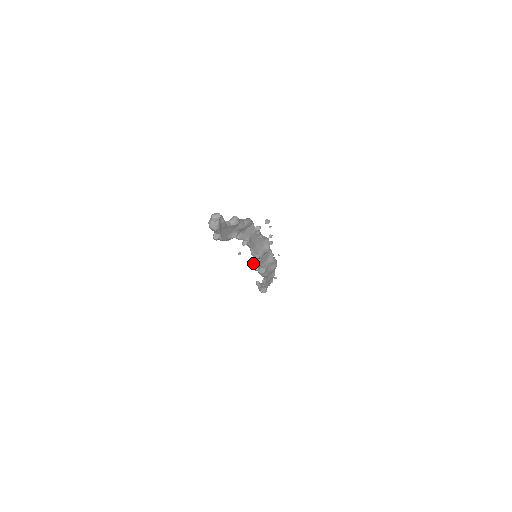
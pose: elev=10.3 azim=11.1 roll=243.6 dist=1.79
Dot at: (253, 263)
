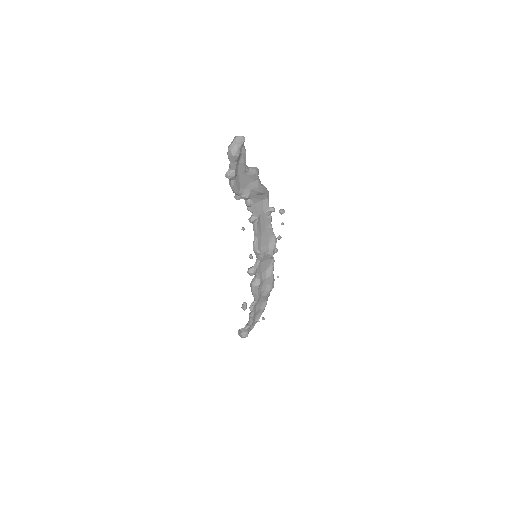
Dot at: (252, 256)
